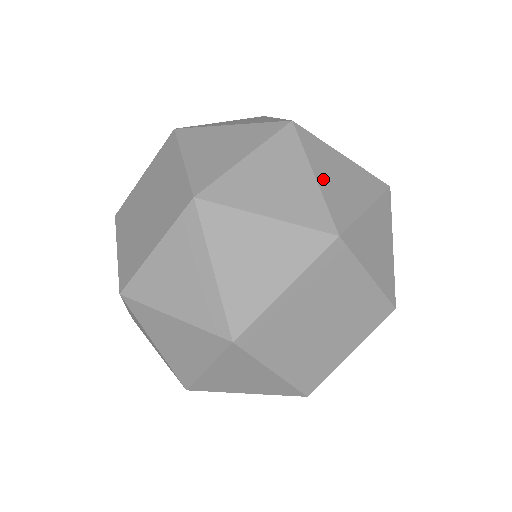
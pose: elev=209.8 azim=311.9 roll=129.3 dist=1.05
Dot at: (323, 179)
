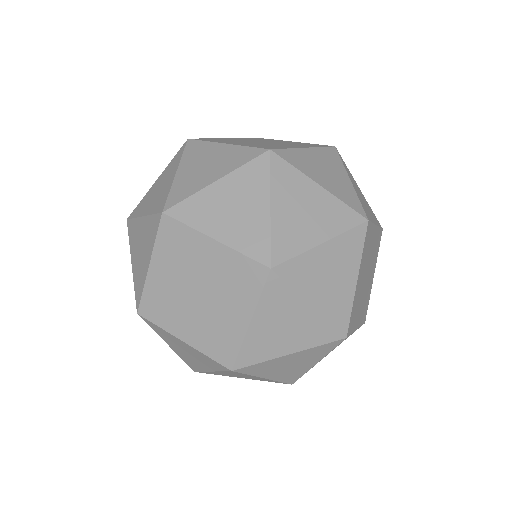
Dot at: occluded
